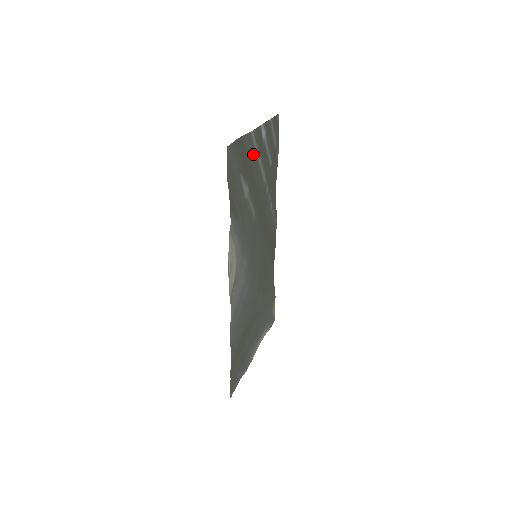
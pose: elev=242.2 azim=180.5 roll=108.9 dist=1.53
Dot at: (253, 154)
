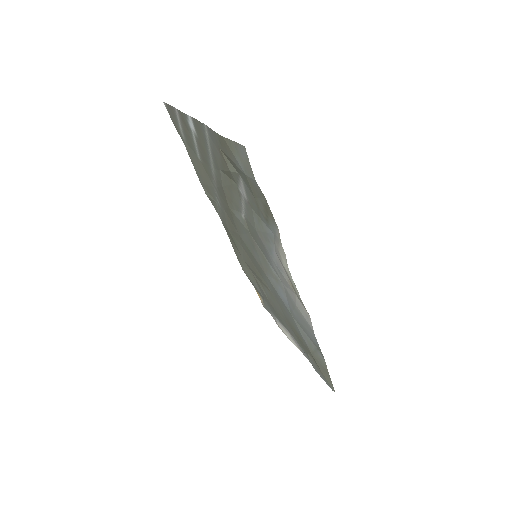
Dot at: (213, 151)
